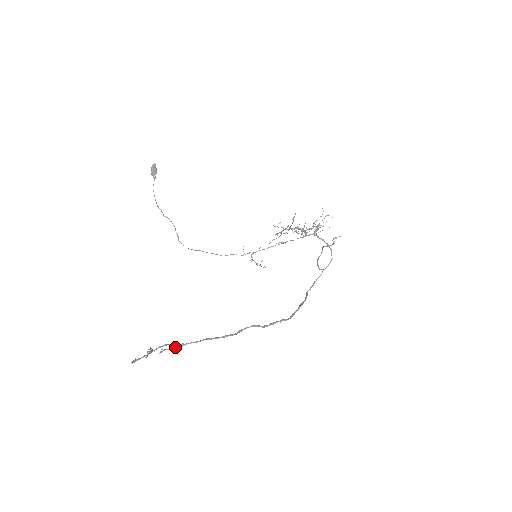
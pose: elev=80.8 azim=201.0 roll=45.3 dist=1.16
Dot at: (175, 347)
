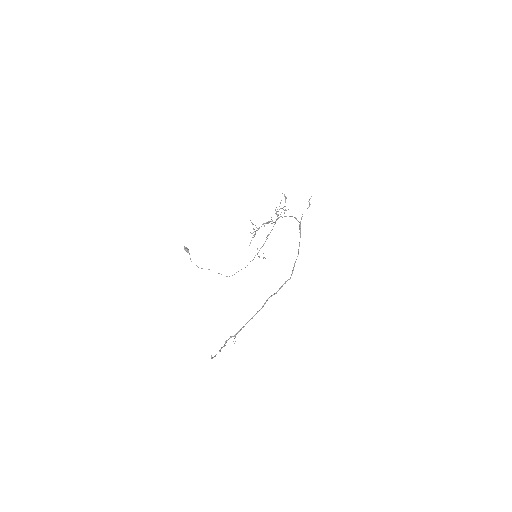
Dot at: occluded
